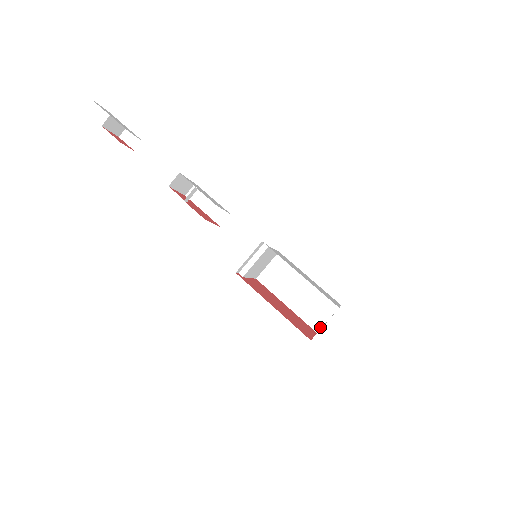
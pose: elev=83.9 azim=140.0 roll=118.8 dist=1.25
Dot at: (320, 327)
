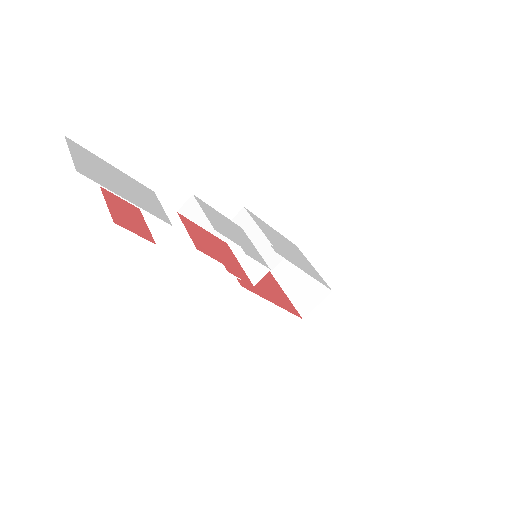
Dot at: (274, 267)
